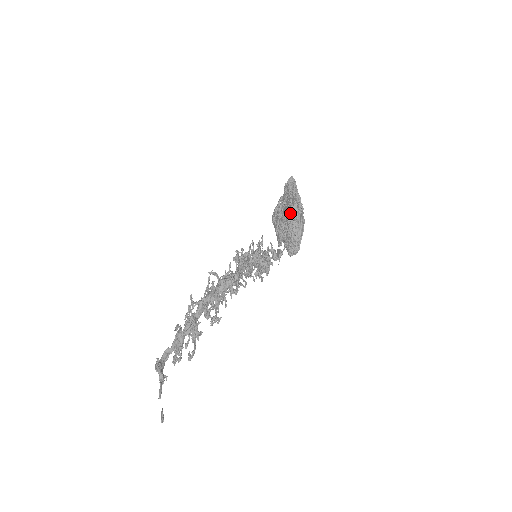
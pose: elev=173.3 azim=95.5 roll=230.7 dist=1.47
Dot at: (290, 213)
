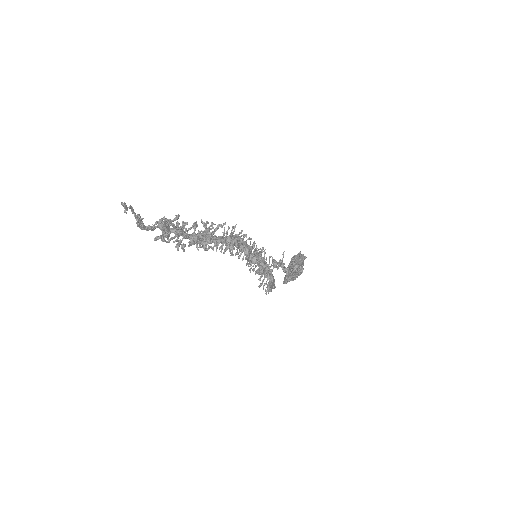
Dot at: occluded
